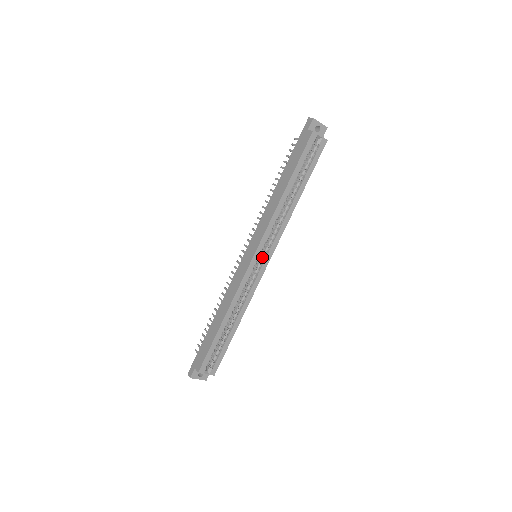
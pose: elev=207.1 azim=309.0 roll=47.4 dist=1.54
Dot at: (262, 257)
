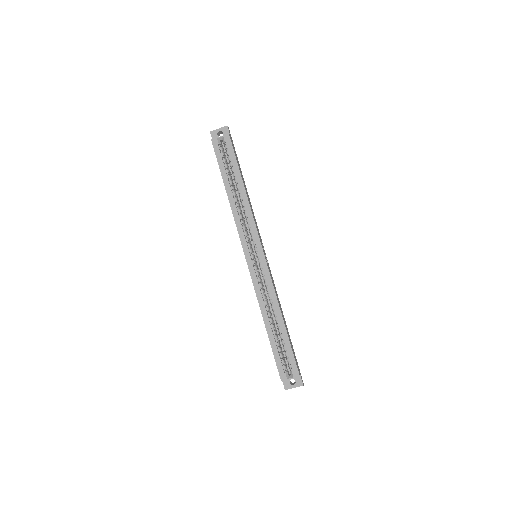
Dot at: (256, 253)
